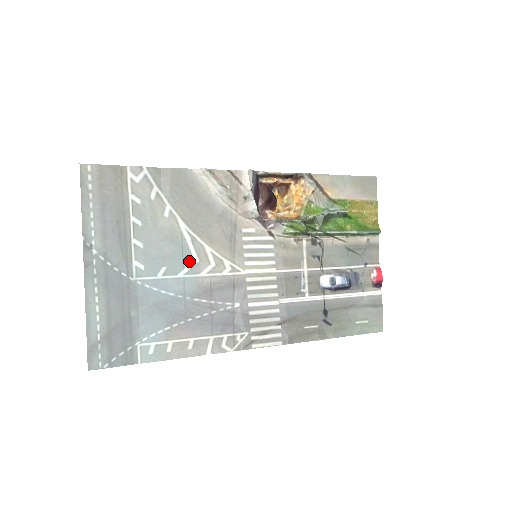
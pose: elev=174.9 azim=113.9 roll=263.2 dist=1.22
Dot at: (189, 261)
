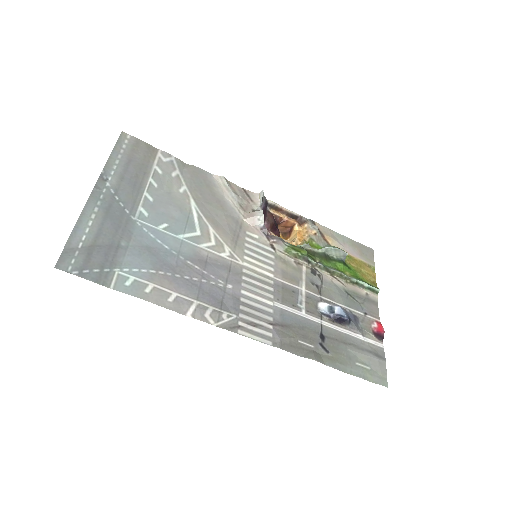
Dot at: (191, 231)
